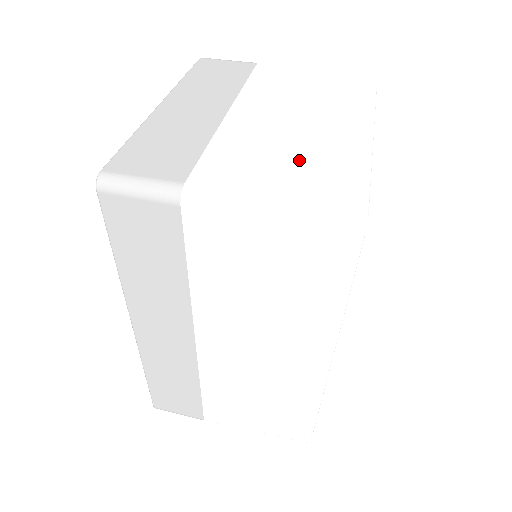
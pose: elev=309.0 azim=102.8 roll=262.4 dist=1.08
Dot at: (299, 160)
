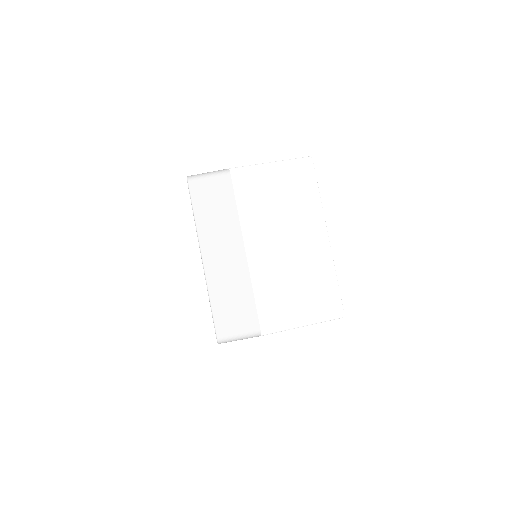
Dot at: (302, 284)
